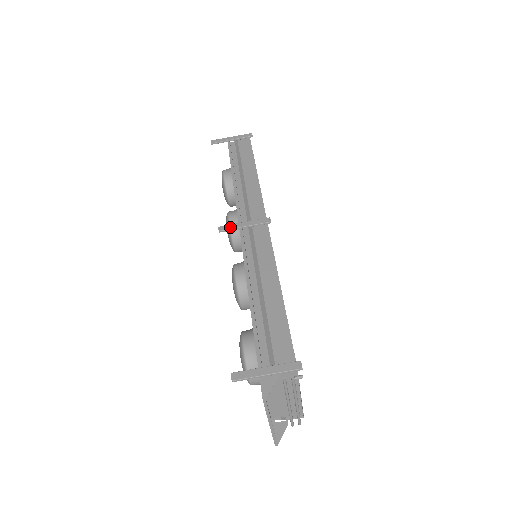
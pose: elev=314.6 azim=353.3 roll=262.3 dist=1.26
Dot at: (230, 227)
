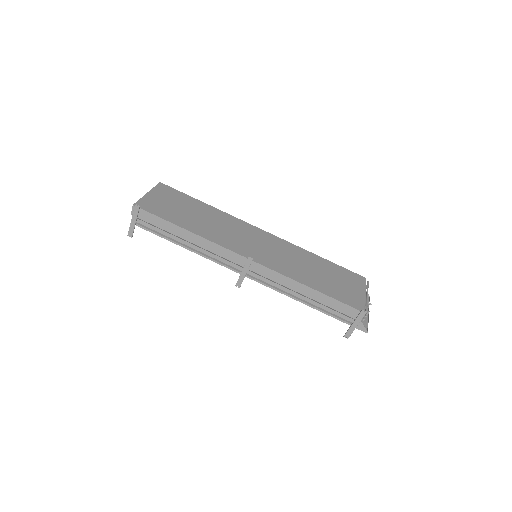
Dot at: (241, 282)
